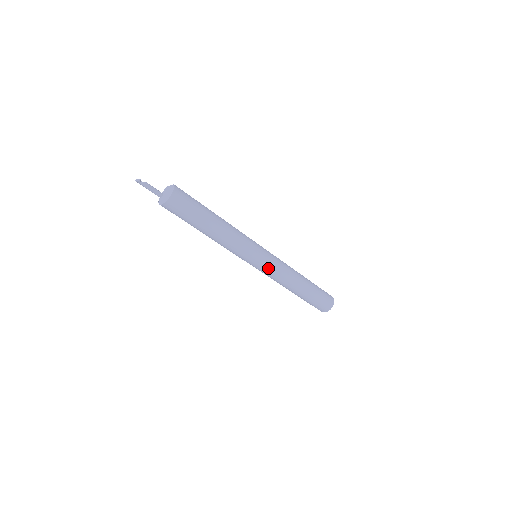
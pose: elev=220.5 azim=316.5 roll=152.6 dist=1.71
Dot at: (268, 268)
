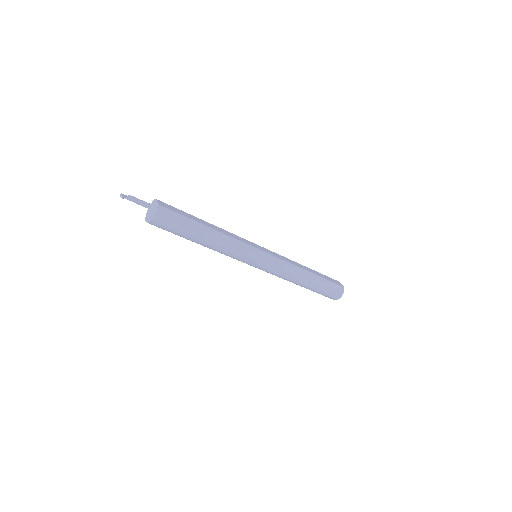
Dot at: (266, 270)
